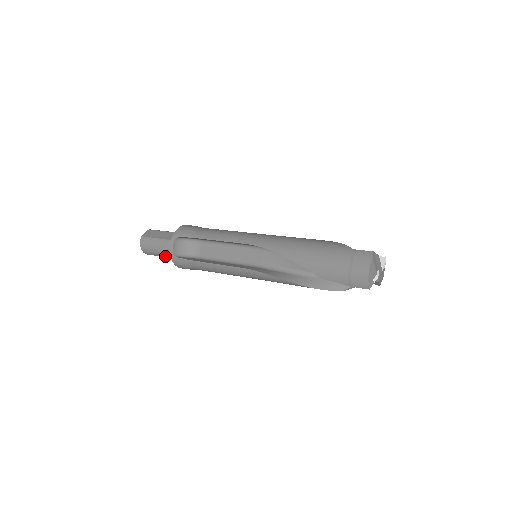
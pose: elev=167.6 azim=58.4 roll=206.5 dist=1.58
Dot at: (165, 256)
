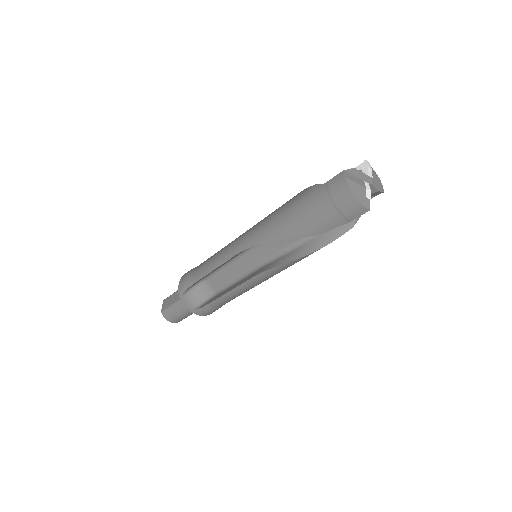
Dot at: (191, 313)
